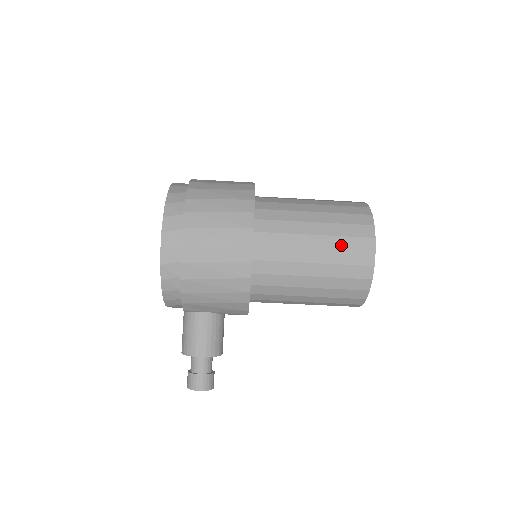
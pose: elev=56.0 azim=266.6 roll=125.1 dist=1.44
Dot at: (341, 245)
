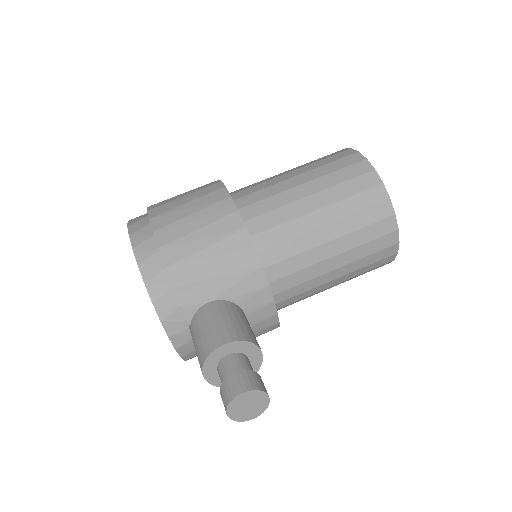
Dot at: (321, 164)
